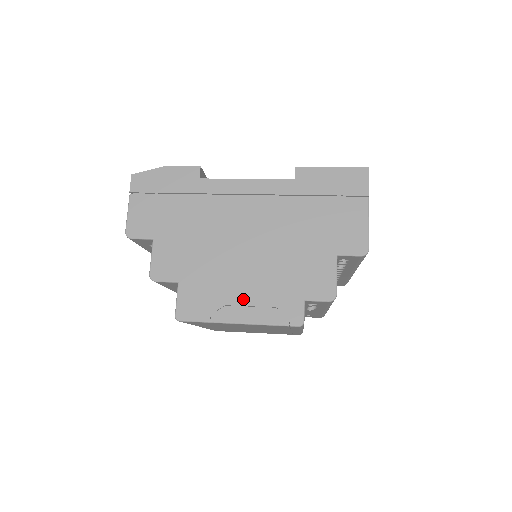
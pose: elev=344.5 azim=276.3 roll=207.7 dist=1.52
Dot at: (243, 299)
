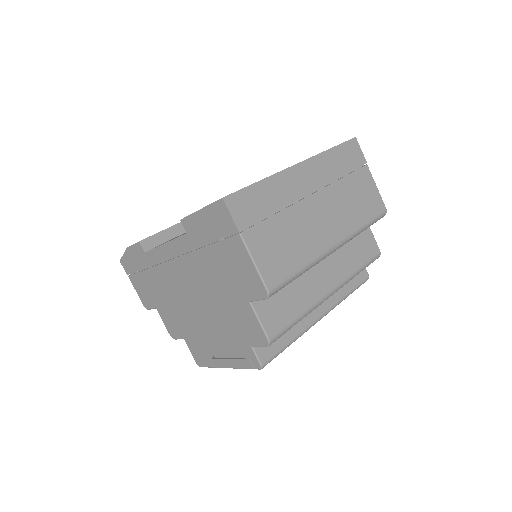
Dot at: (219, 349)
